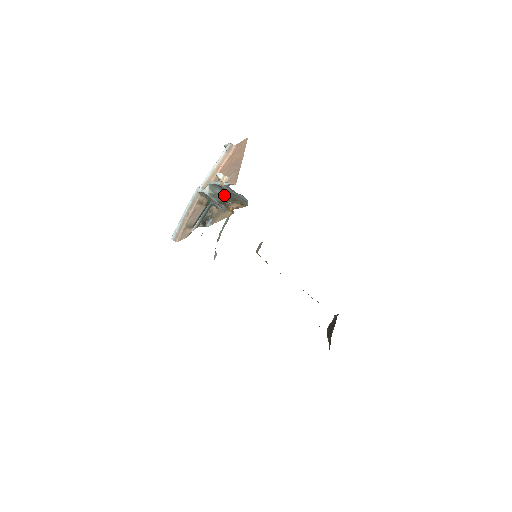
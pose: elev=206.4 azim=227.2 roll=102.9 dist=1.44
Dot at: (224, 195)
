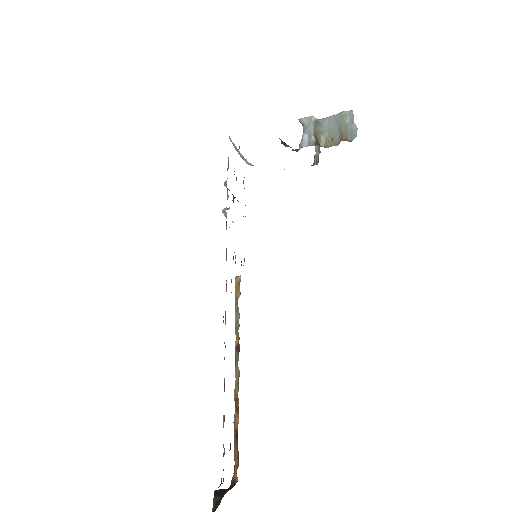
Dot at: (324, 133)
